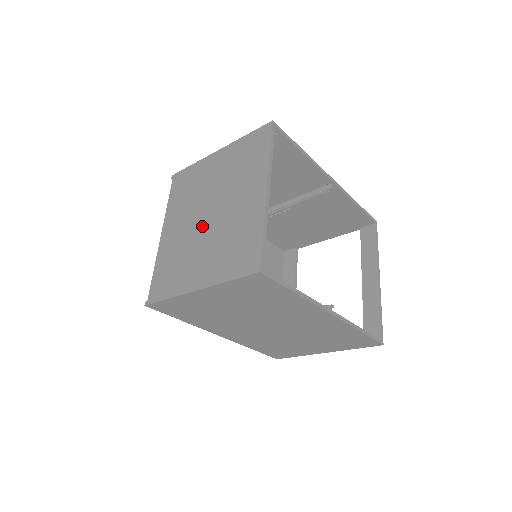
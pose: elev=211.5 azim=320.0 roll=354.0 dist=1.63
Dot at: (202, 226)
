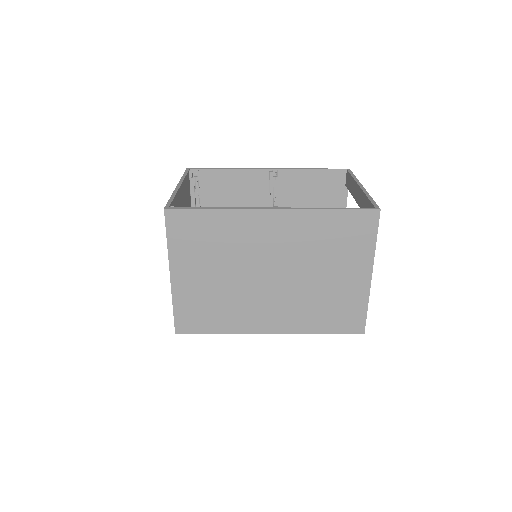
Dot at: occluded
